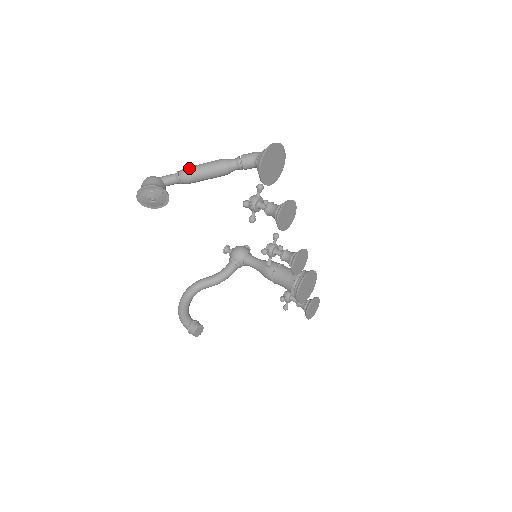
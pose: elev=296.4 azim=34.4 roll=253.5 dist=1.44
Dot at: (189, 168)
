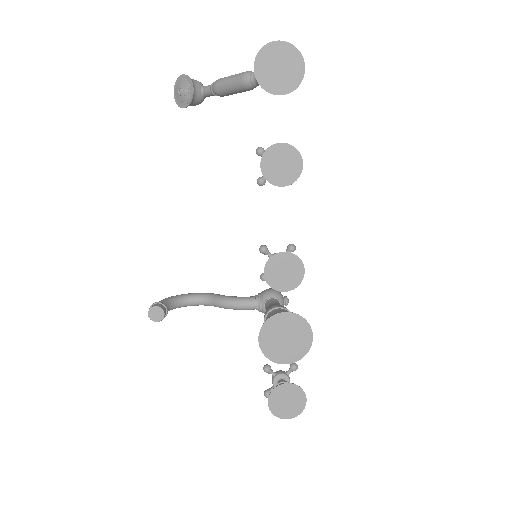
Dot at: occluded
